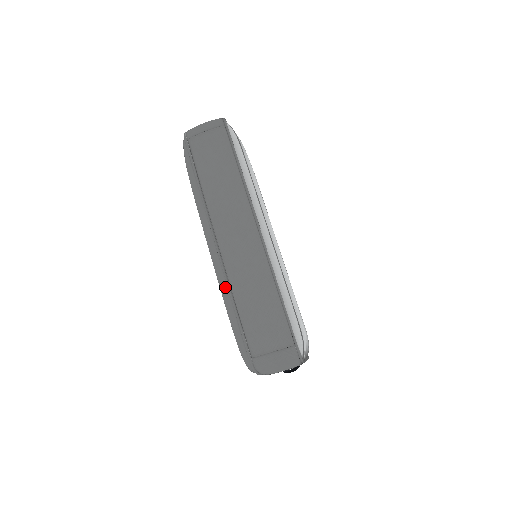
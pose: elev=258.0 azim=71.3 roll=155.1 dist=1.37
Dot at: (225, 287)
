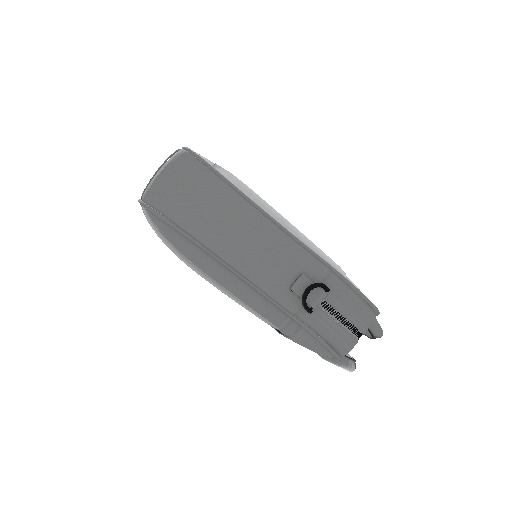
Dot at: occluded
